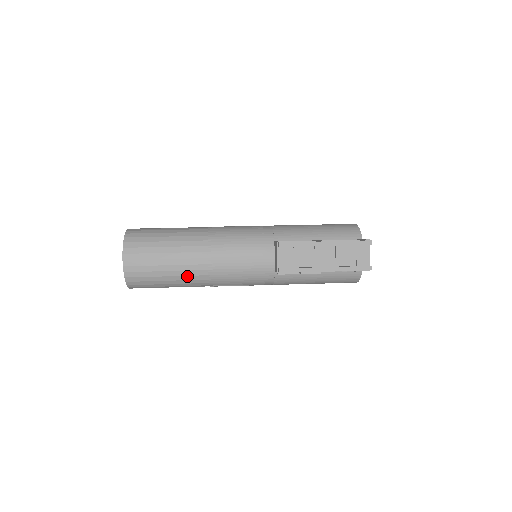
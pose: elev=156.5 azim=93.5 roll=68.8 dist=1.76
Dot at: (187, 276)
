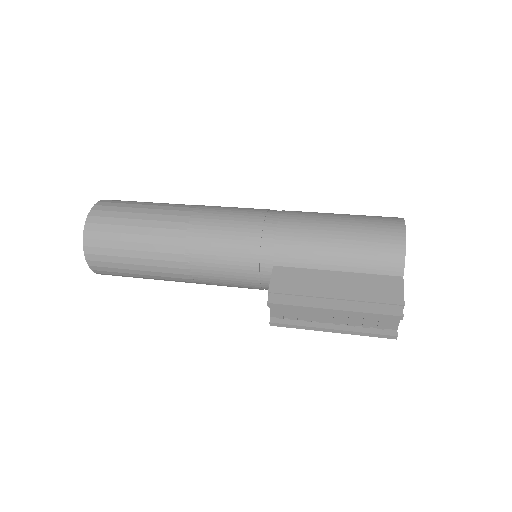
Dot at: (168, 280)
